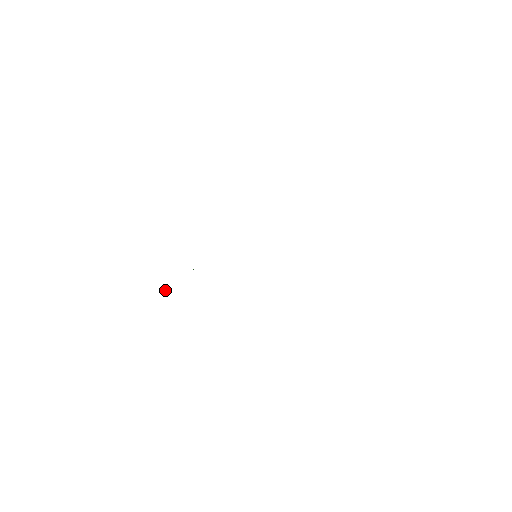
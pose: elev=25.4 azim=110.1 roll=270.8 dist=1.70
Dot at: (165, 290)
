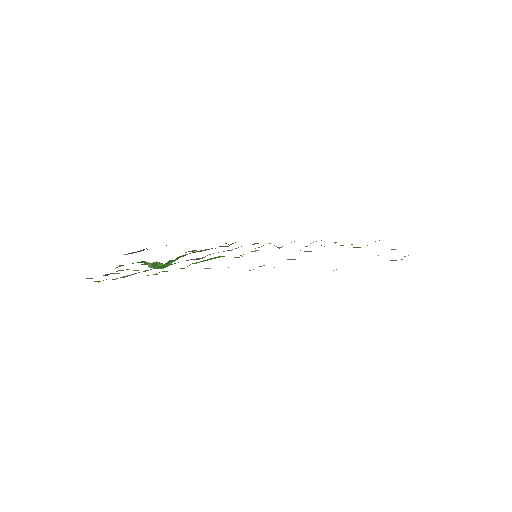
Dot at: (121, 265)
